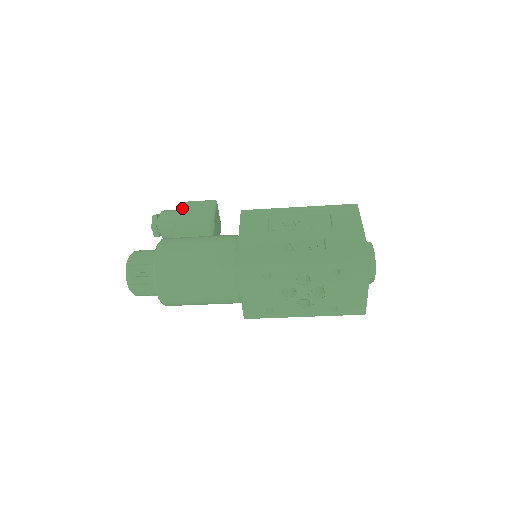
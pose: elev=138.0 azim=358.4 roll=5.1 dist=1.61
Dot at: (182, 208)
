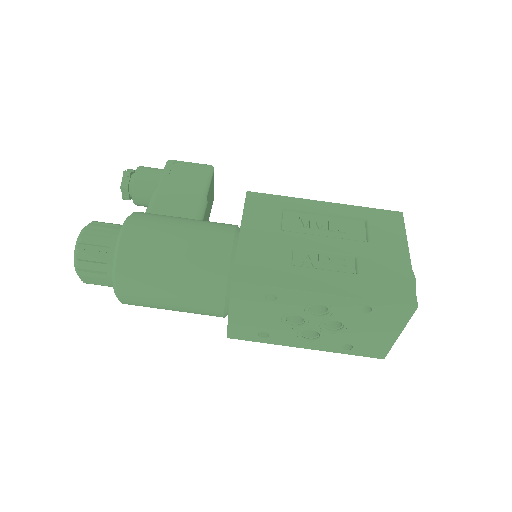
Dot at: (166, 169)
